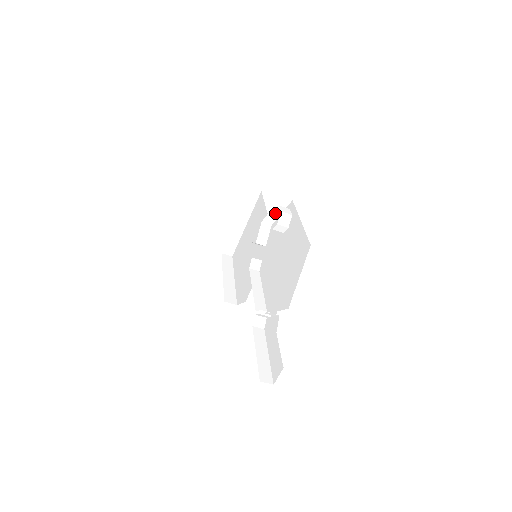
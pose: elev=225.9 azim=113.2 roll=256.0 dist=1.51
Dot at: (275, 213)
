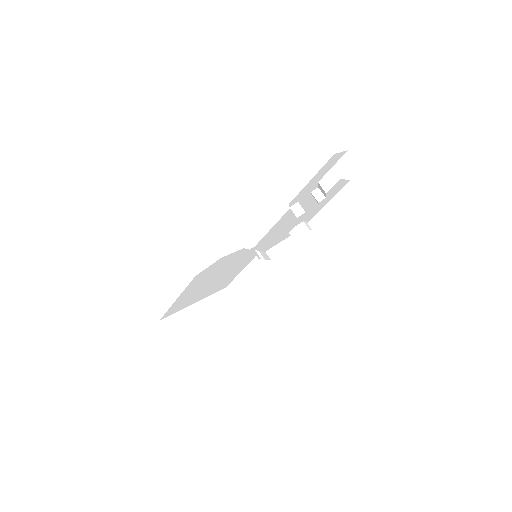
Dot at: (284, 246)
